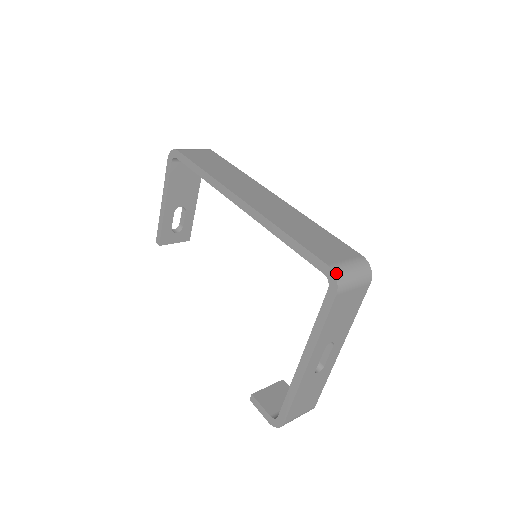
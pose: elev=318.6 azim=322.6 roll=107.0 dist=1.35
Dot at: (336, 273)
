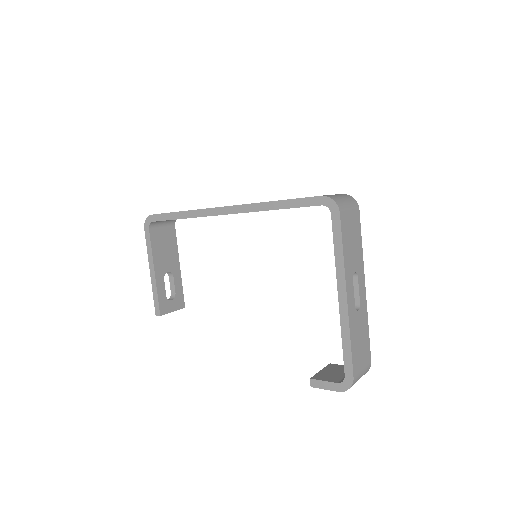
Dot at: (331, 197)
